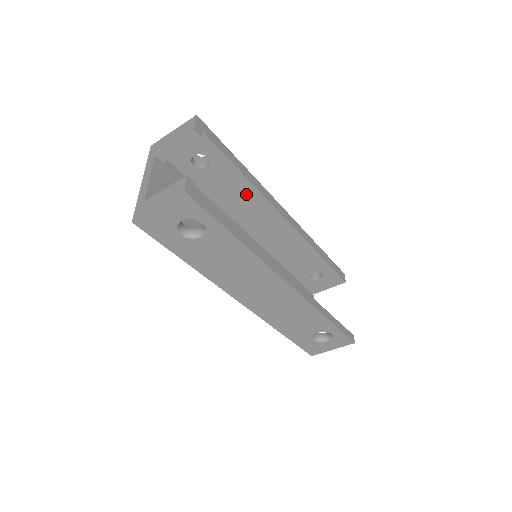
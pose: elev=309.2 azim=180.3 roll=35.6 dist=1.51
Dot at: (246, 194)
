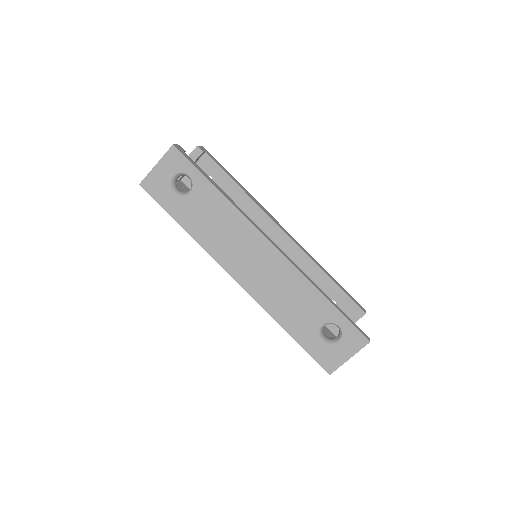
Dot at: (246, 208)
